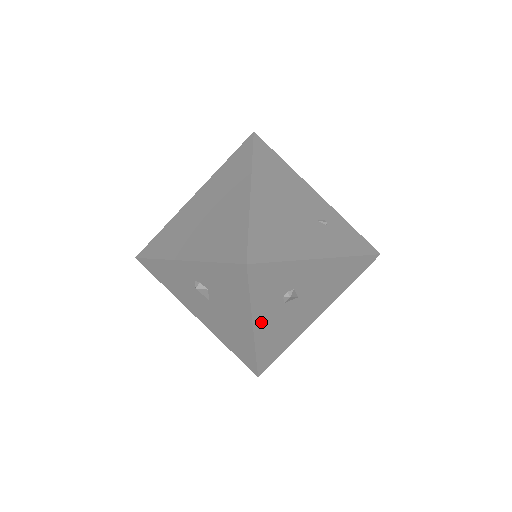
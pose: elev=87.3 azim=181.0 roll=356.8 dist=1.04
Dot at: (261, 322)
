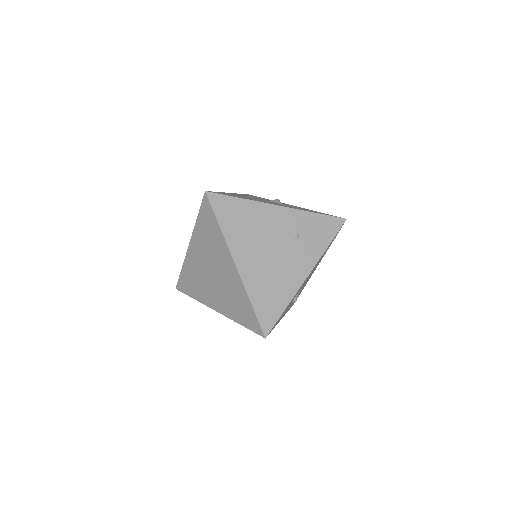
Dot at: (284, 314)
